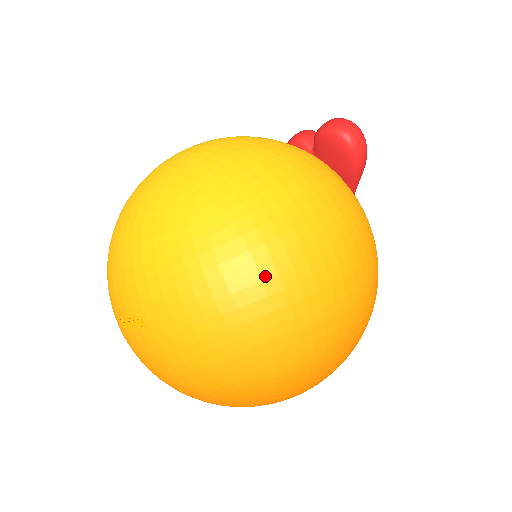
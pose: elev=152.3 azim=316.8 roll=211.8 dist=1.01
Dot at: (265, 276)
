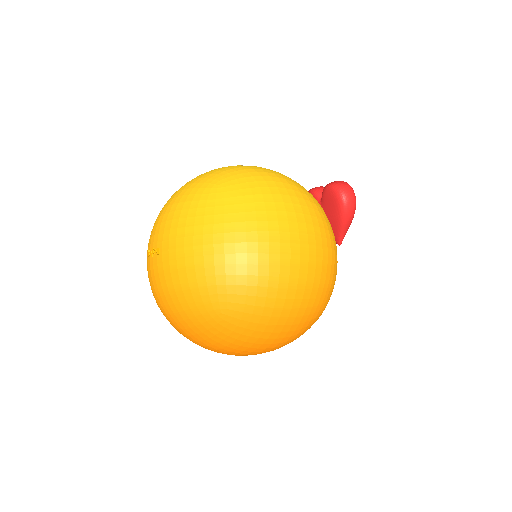
Dot at: (238, 240)
